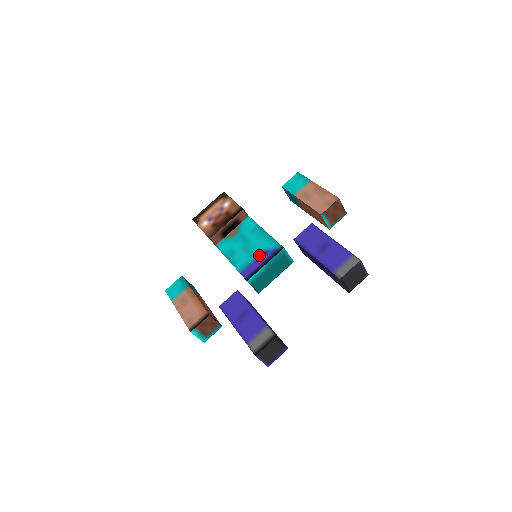
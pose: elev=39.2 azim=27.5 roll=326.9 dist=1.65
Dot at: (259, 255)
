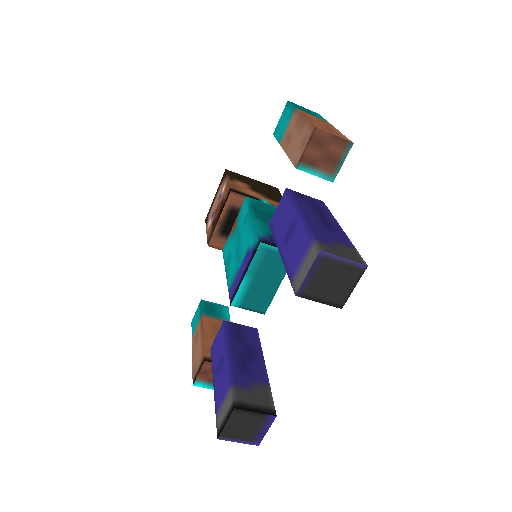
Dot at: (243, 260)
